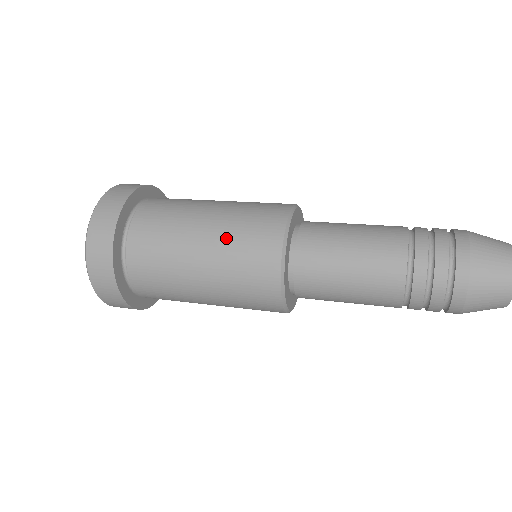
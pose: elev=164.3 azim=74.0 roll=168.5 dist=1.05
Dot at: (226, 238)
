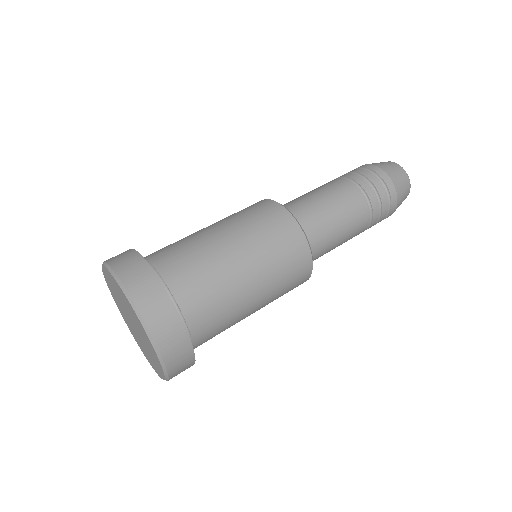
Dot at: (259, 247)
